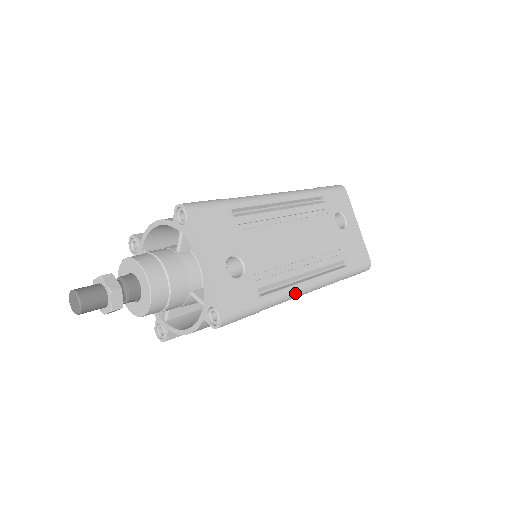
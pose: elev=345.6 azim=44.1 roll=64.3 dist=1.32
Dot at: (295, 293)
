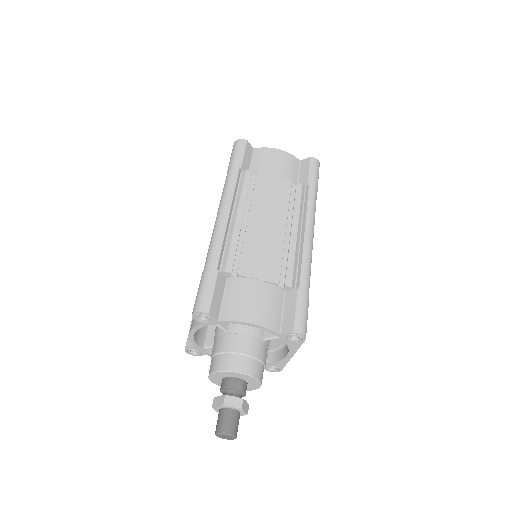
Dot at: occluded
